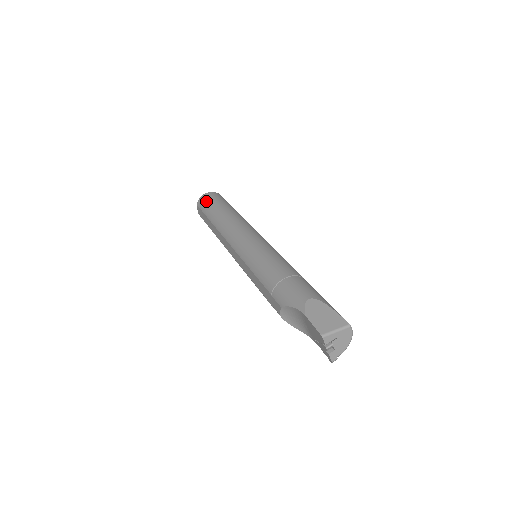
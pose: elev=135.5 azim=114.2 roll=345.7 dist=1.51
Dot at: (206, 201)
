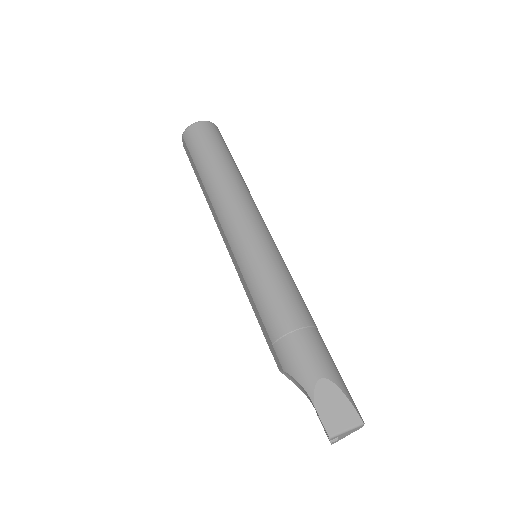
Dot at: (196, 139)
